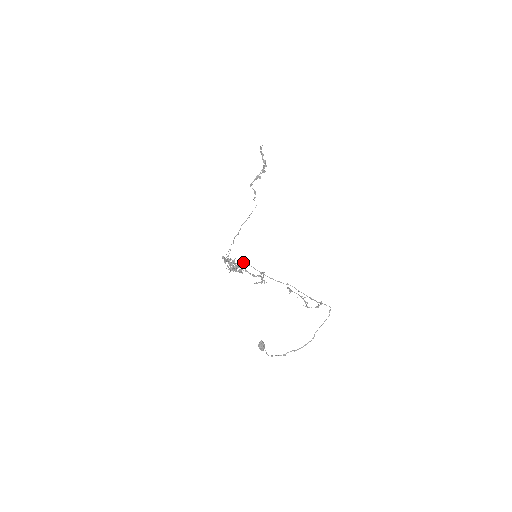
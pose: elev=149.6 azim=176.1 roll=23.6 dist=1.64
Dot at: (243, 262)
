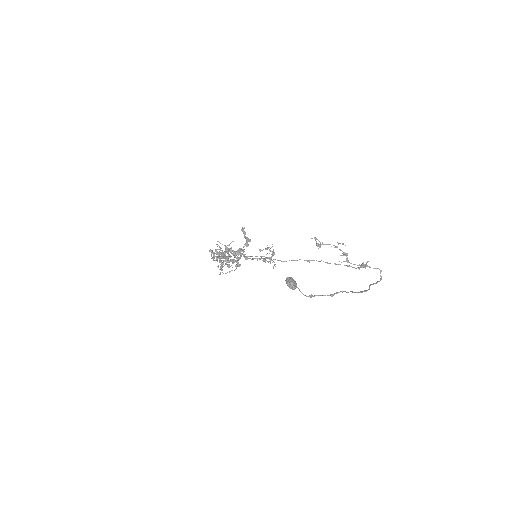
Dot at: (241, 251)
